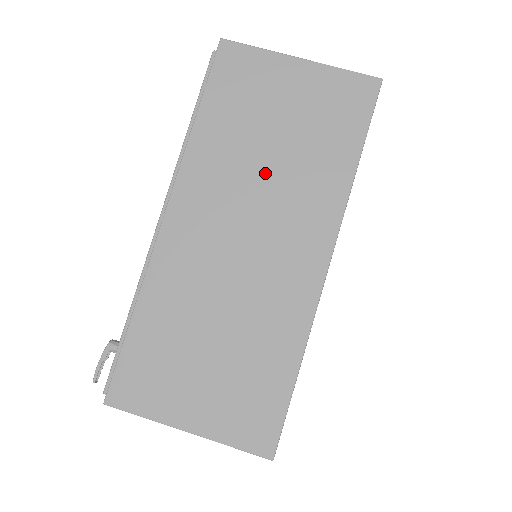
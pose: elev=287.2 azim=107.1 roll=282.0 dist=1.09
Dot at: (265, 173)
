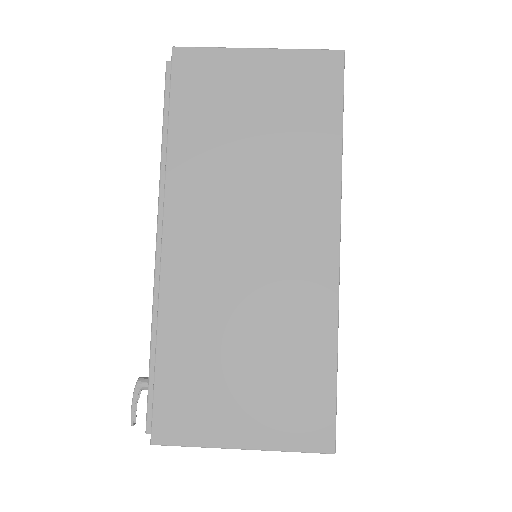
Dot at: (253, 171)
